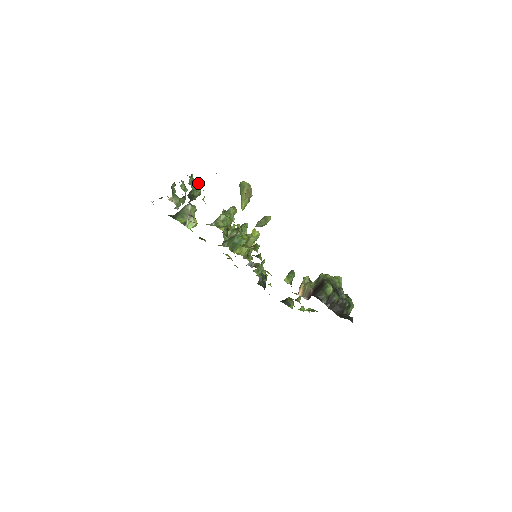
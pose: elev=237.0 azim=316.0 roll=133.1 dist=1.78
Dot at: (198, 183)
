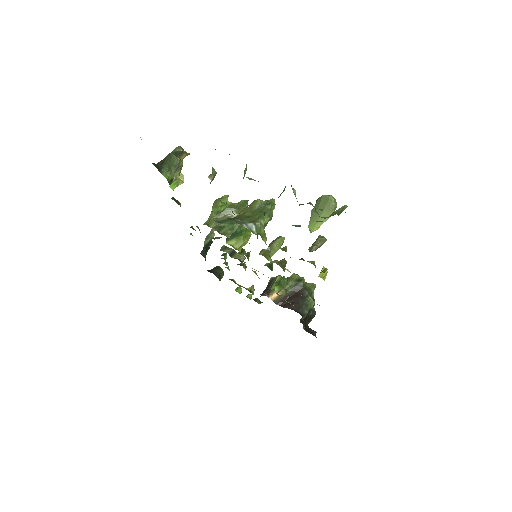
Dot at: (316, 211)
